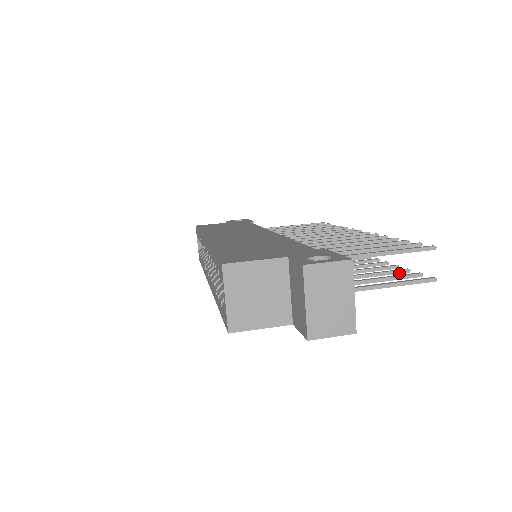
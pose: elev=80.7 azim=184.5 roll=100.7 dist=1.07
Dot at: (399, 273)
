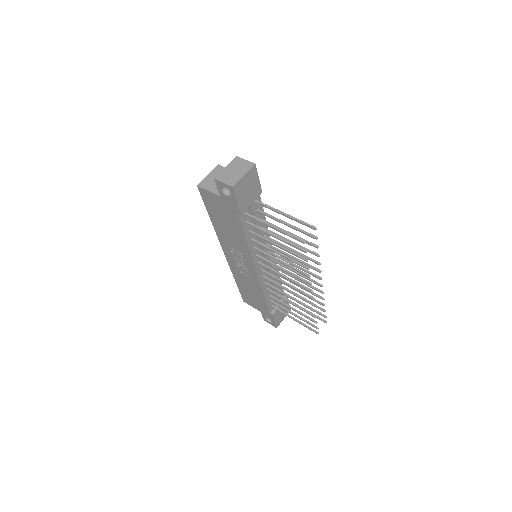
Dot at: (300, 257)
